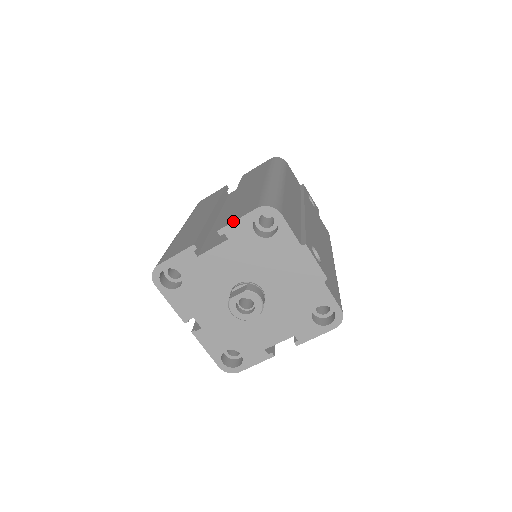
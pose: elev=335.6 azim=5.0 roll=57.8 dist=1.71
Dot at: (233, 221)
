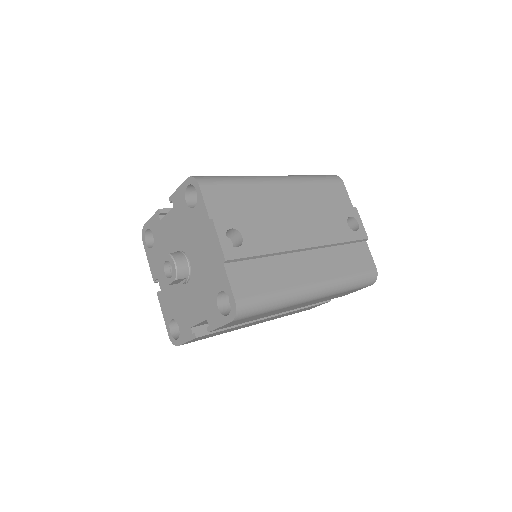
Dot at: (176, 190)
